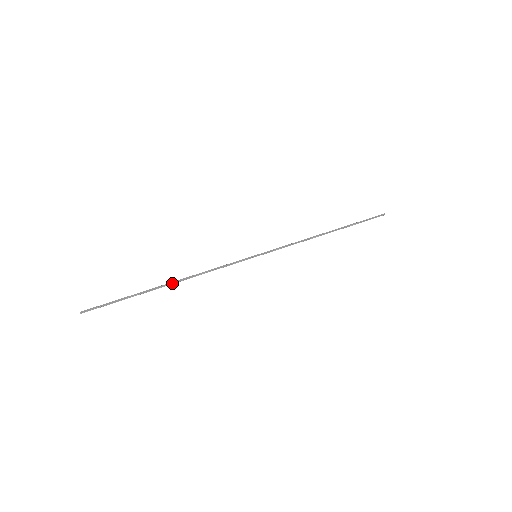
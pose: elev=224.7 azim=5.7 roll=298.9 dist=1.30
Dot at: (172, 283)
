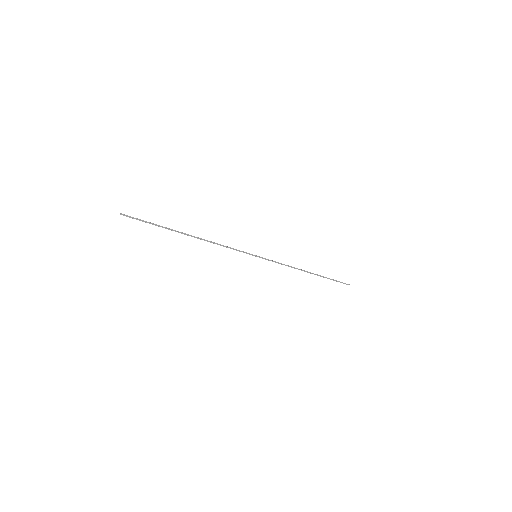
Dot at: (192, 236)
